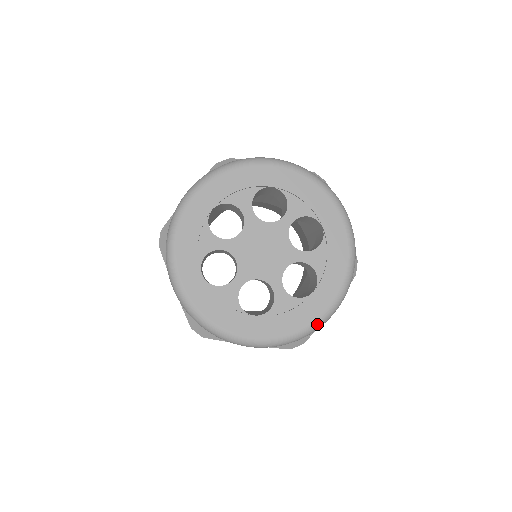
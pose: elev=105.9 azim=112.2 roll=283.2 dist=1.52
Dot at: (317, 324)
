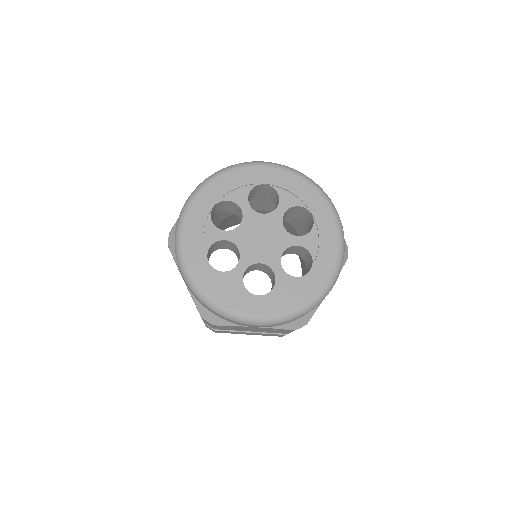
Dot at: (235, 315)
